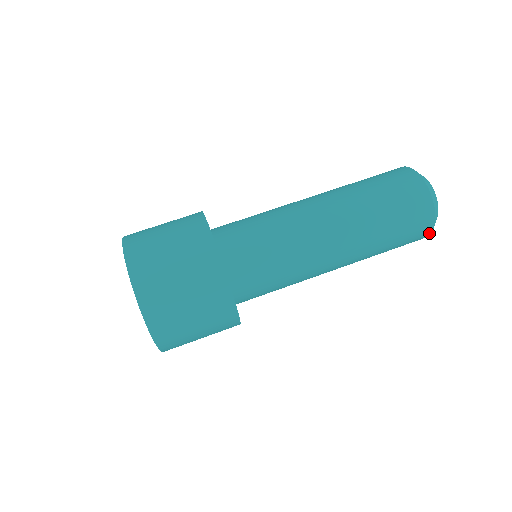
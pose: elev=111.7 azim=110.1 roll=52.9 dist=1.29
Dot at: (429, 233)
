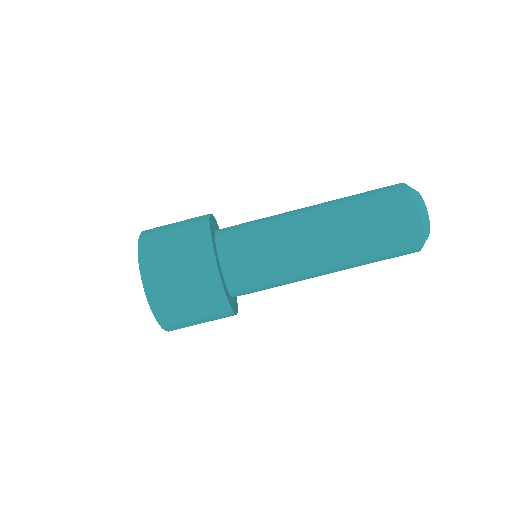
Dot at: occluded
